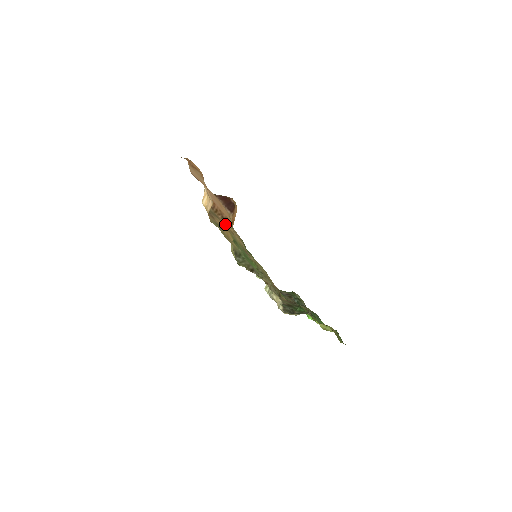
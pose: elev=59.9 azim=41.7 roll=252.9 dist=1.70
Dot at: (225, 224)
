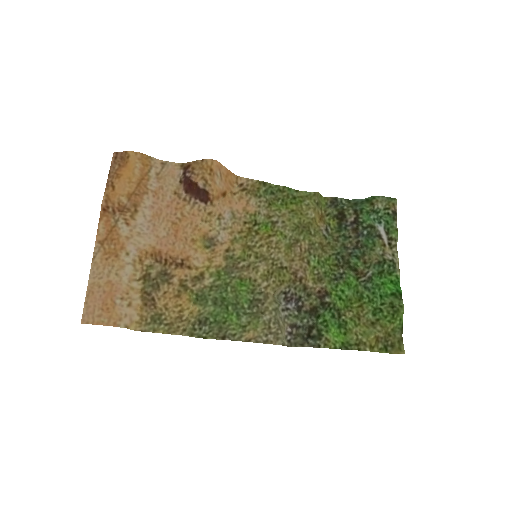
Dot at: (181, 277)
